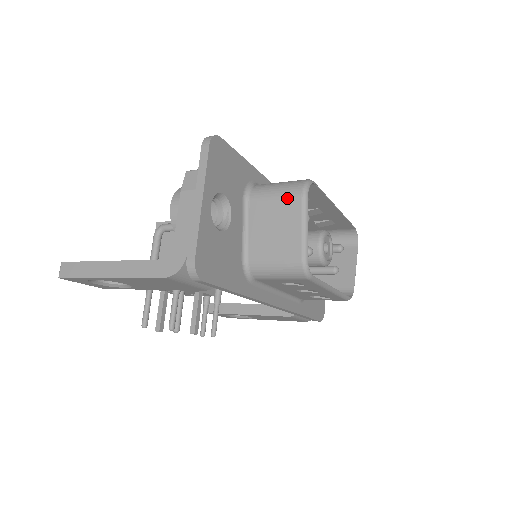
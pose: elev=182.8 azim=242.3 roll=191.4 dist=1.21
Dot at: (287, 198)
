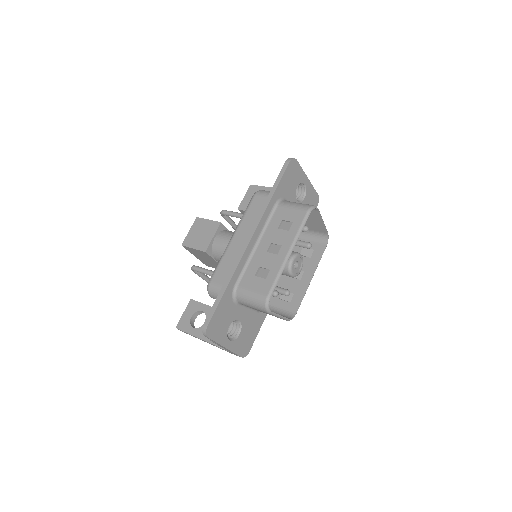
Dot at: occluded
